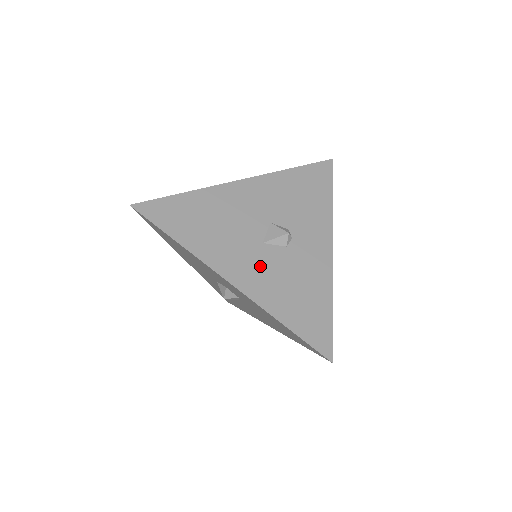
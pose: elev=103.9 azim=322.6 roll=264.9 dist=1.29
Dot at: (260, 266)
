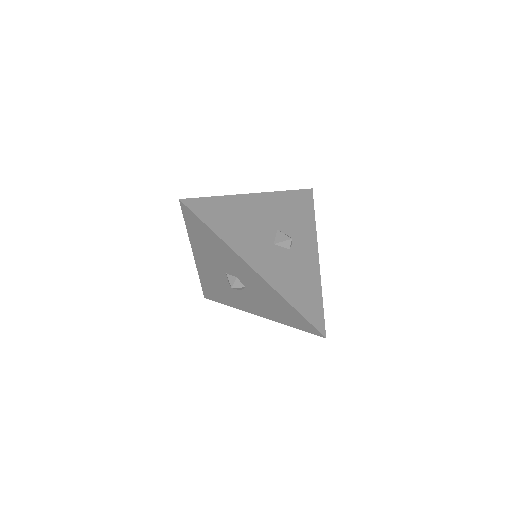
Dot at: (274, 261)
